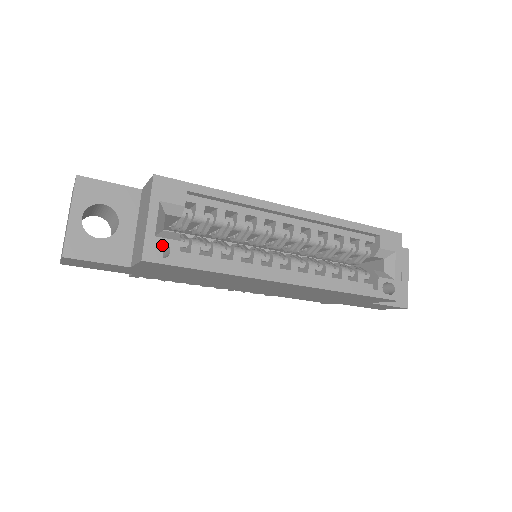
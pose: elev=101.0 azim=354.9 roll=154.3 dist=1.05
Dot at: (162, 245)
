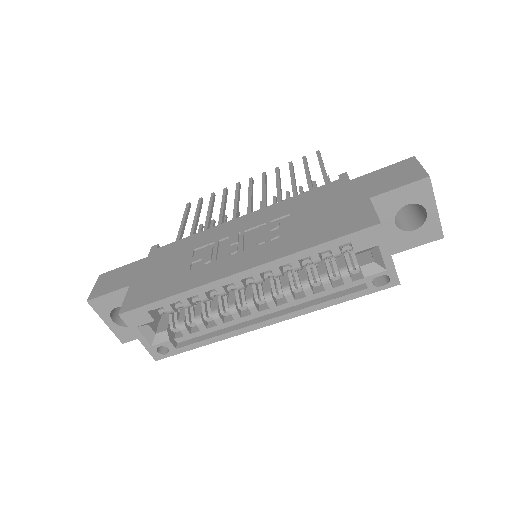
Dot at: occluded
